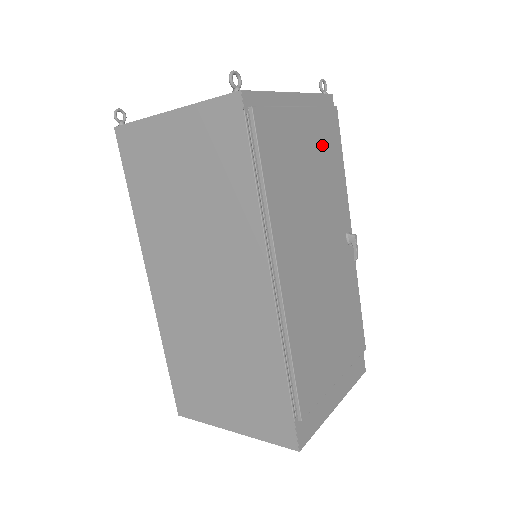
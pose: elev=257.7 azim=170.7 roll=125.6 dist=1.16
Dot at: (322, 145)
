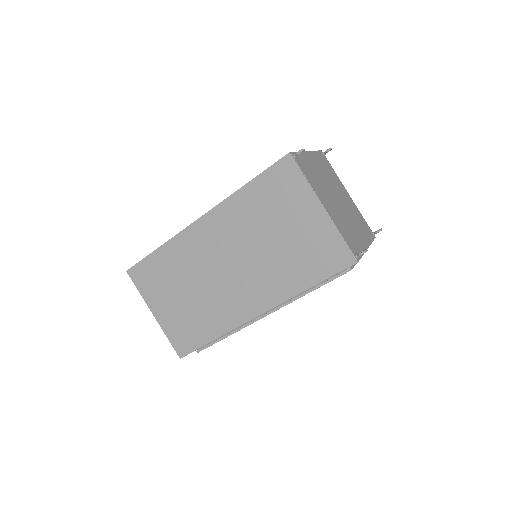
Dot at: occluded
